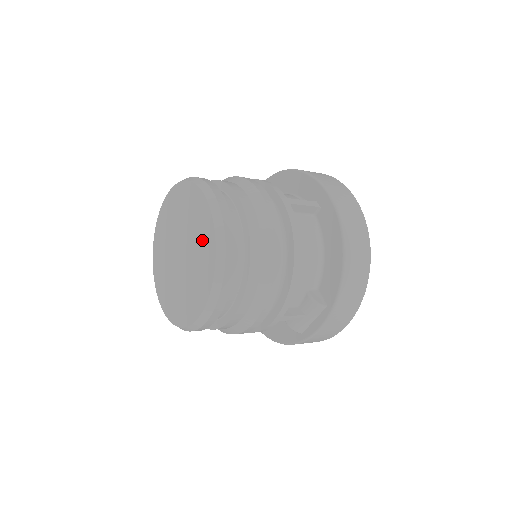
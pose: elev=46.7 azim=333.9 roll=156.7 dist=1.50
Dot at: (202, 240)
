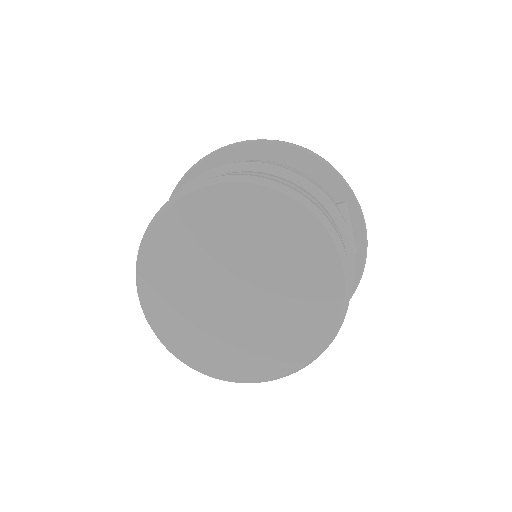
Dot at: (252, 220)
